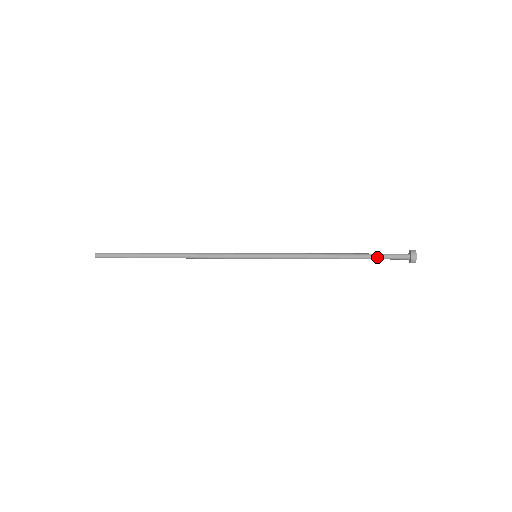
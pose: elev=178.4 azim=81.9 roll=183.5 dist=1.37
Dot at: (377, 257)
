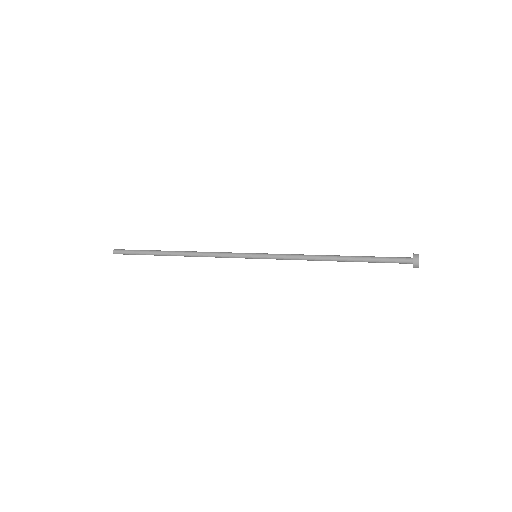
Dot at: (377, 261)
